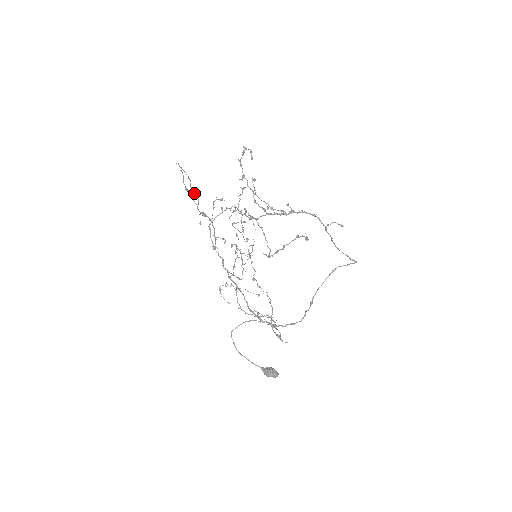
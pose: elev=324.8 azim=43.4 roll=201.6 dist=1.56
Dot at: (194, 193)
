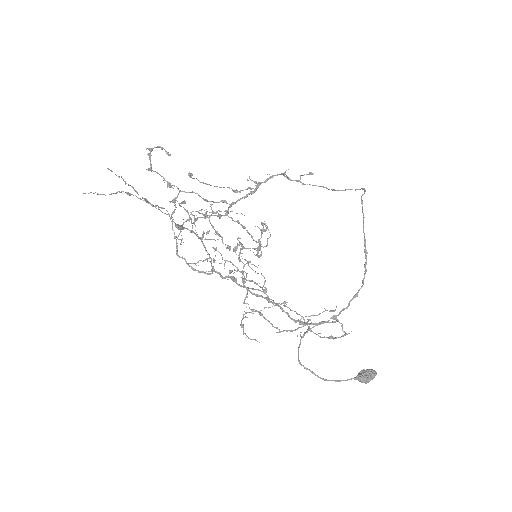
Dot at: (151, 205)
